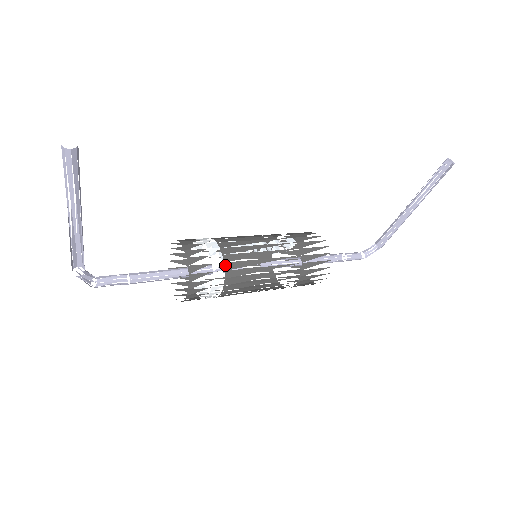
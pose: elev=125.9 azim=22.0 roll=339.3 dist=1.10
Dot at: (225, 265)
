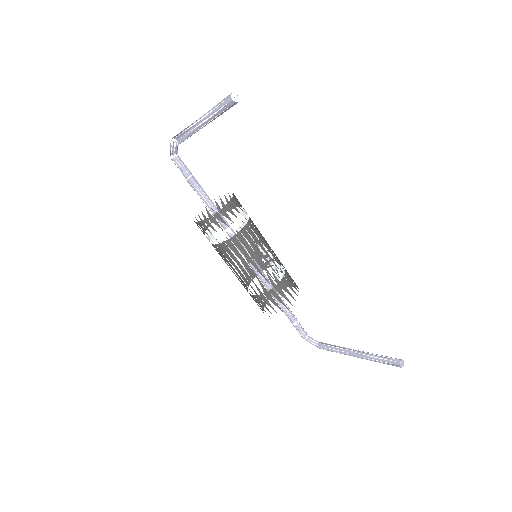
Dot at: (233, 237)
